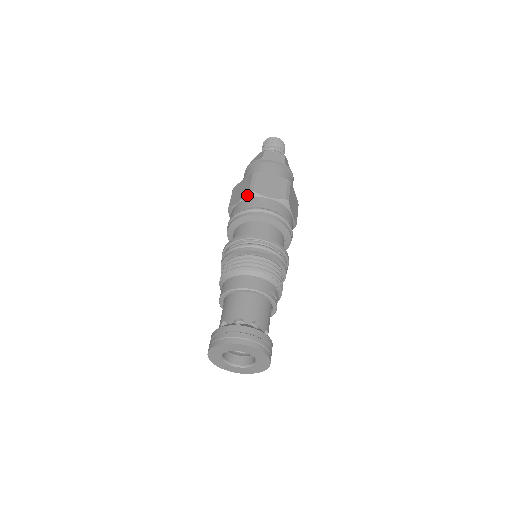
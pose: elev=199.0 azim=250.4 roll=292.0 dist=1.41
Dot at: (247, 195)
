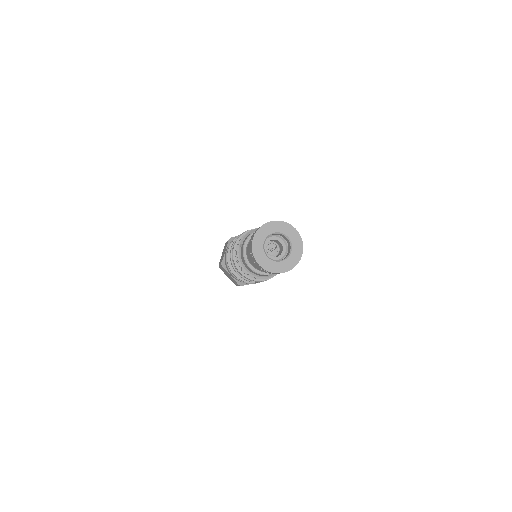
Dot at: occluded
